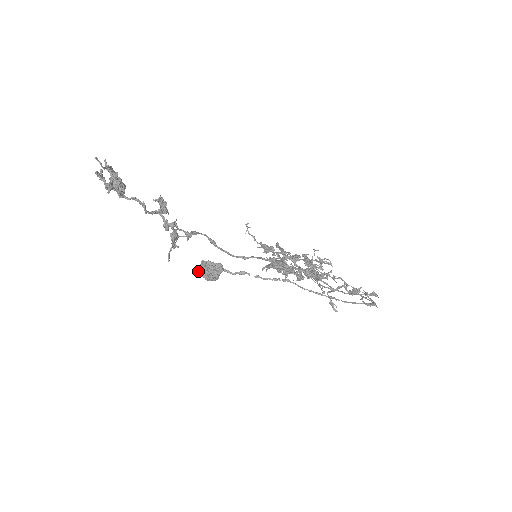
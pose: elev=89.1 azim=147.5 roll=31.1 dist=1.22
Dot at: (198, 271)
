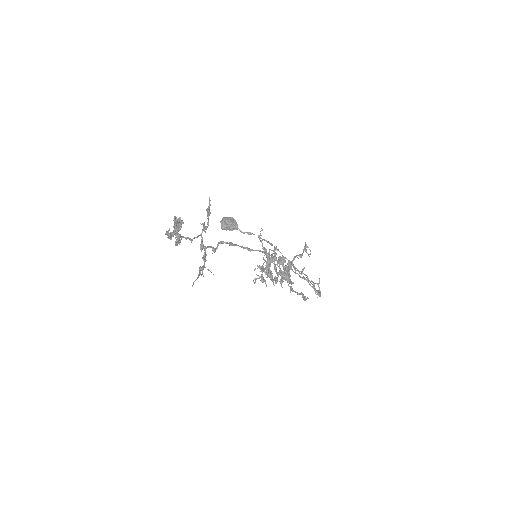
Dot at: (221, 221)
